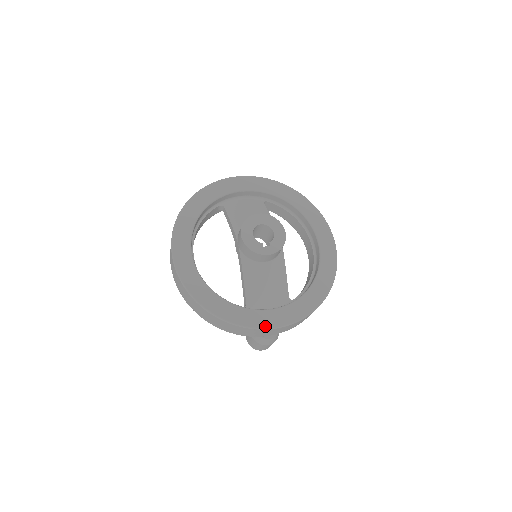
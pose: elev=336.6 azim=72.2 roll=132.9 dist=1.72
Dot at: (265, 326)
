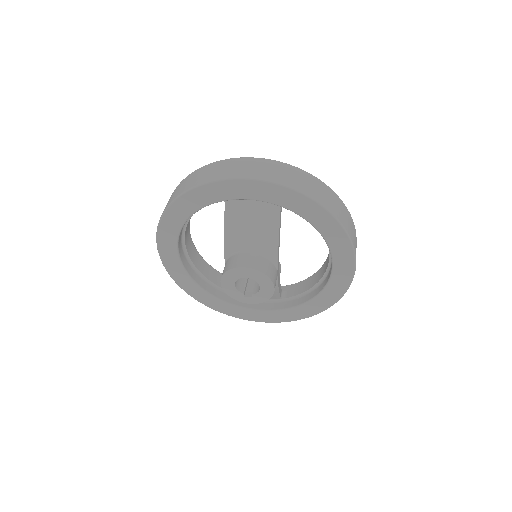
Dot at: (245, 319)
